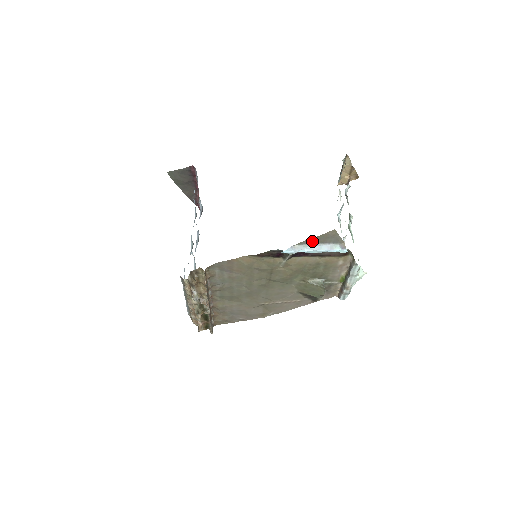
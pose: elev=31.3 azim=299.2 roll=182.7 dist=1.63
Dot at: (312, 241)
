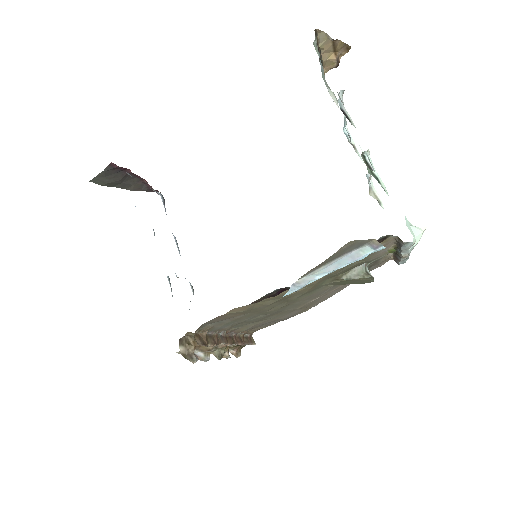
Dot at: (321, 264)
